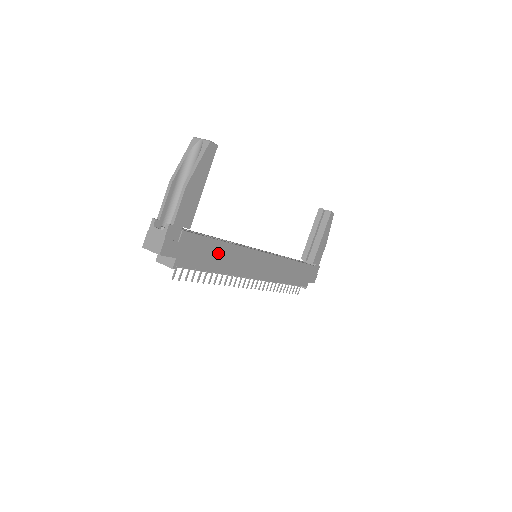
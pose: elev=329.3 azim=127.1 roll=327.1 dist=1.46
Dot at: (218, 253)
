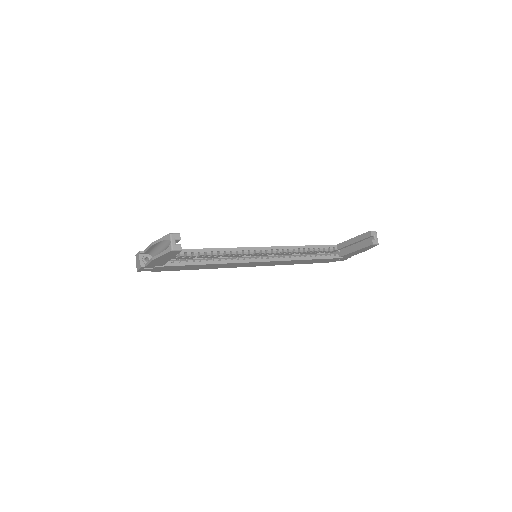
Dot at: (198, 266)
